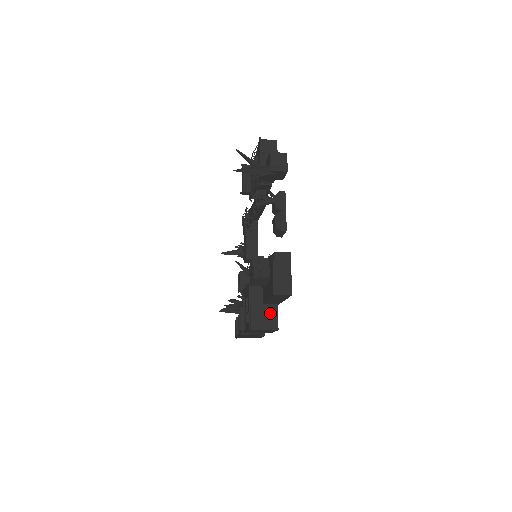
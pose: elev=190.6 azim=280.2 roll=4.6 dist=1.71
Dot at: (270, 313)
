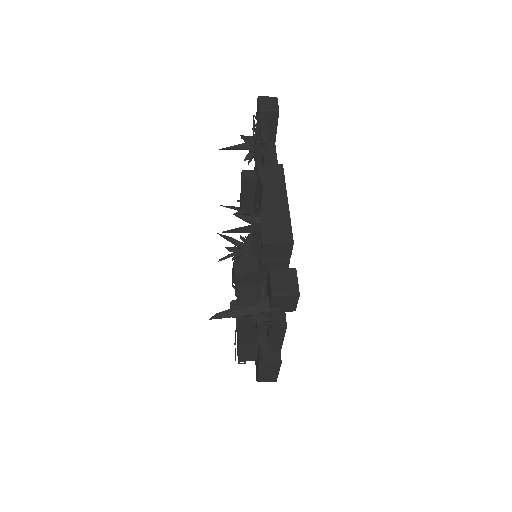
Dot at: occluded
